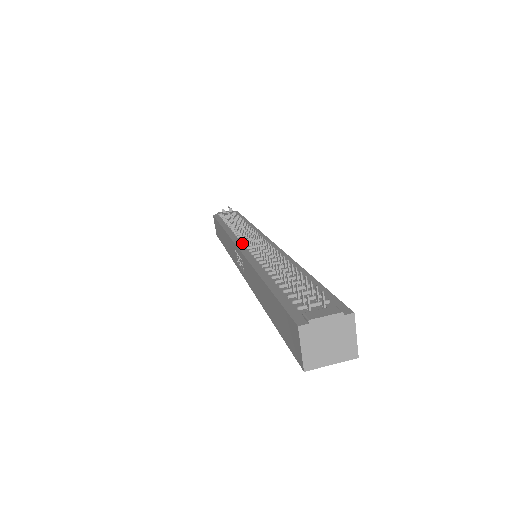
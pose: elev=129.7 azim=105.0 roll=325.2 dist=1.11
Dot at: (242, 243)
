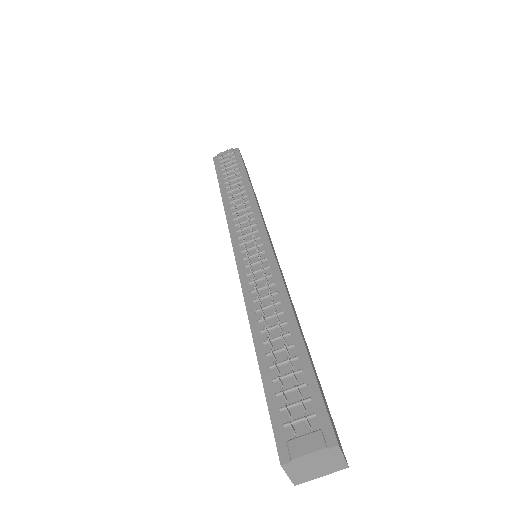
Dot at: (239, 245)
